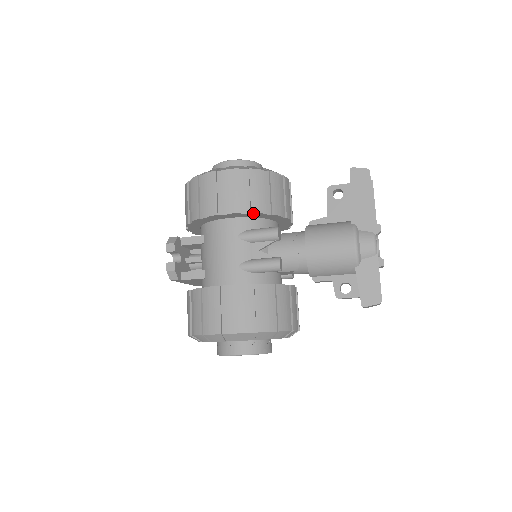
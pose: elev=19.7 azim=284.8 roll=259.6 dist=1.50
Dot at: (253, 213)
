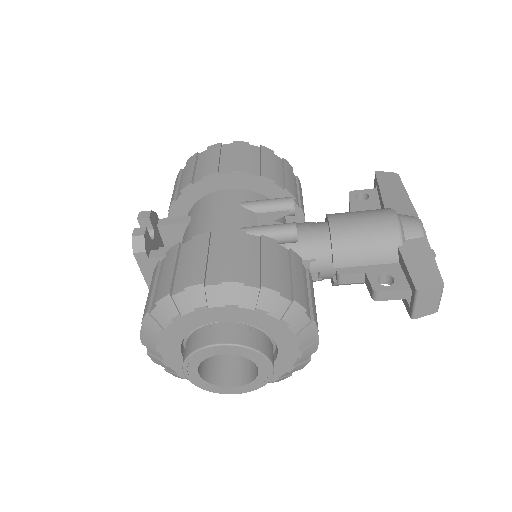
Dot at: (263, 178)
